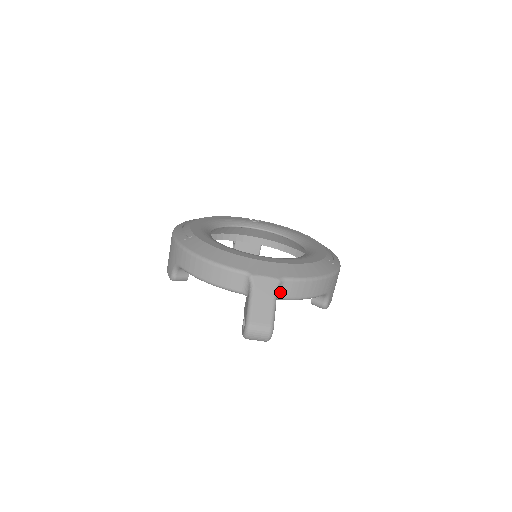
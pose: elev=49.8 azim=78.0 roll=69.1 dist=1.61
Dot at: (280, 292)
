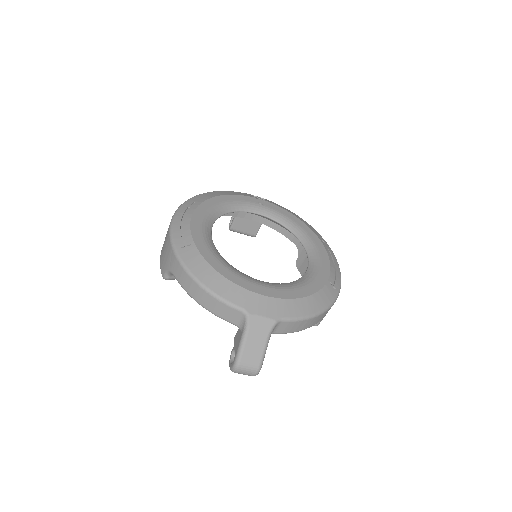
Dot at: (274, 329)
